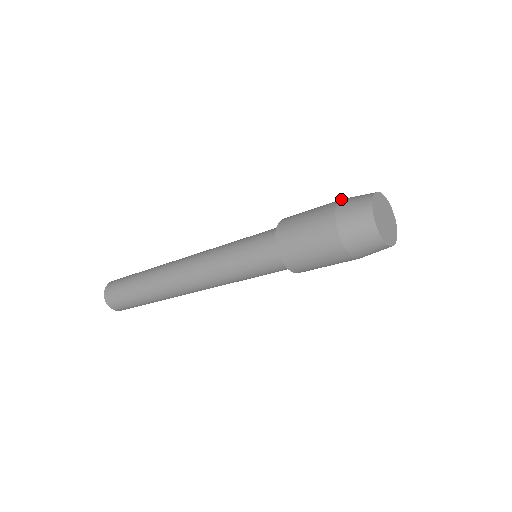
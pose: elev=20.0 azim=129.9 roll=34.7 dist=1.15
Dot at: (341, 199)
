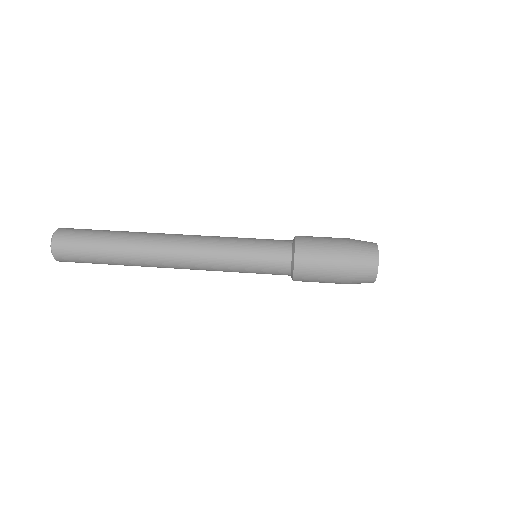
Dot at: (351, 256)
